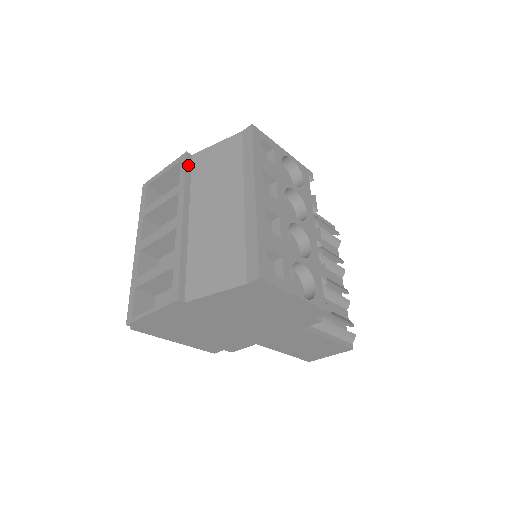
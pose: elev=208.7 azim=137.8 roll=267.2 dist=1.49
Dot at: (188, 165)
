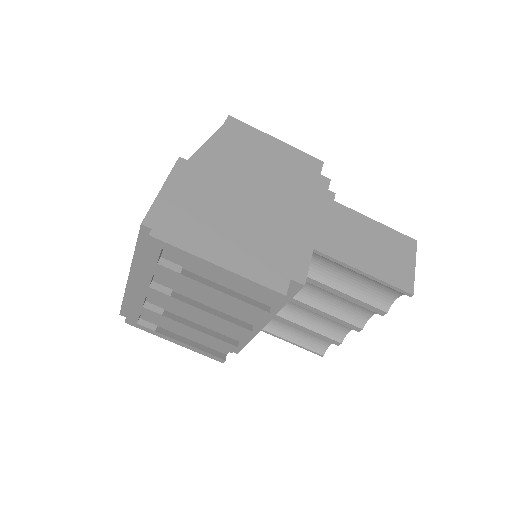
Dot at: occluded
